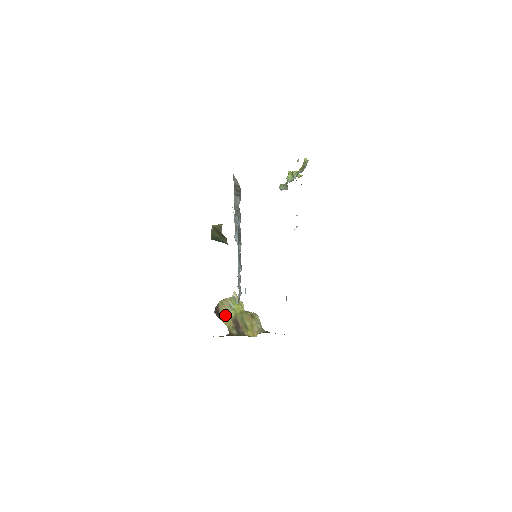
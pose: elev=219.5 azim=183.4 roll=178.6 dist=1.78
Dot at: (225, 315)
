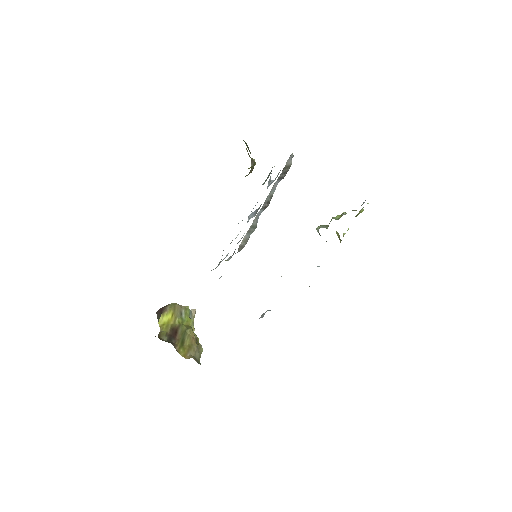
Dot at: (168, 318)
